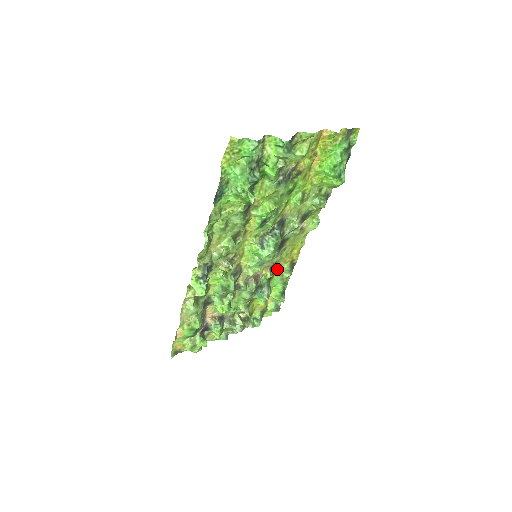
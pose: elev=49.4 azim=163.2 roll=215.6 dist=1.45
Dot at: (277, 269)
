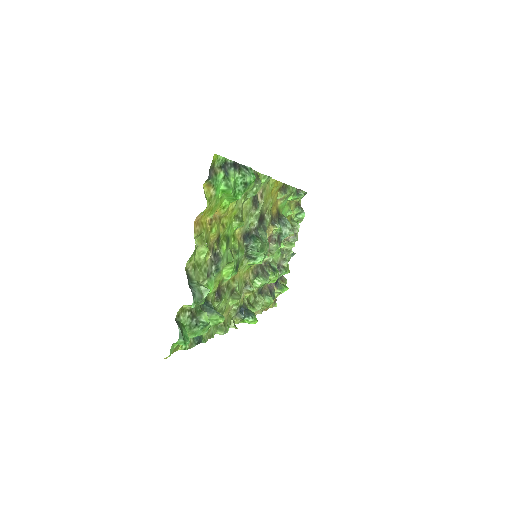
Dot at: (276, 205)
